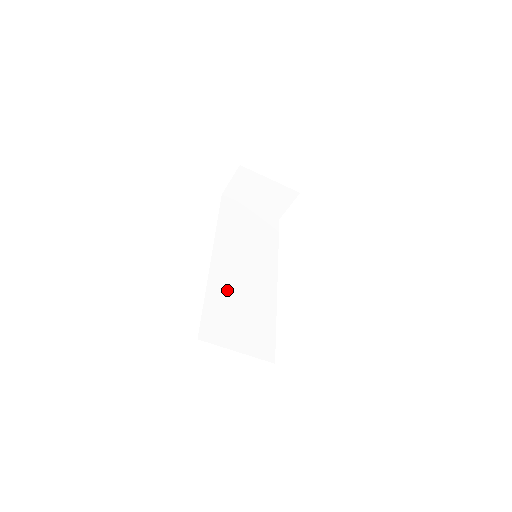
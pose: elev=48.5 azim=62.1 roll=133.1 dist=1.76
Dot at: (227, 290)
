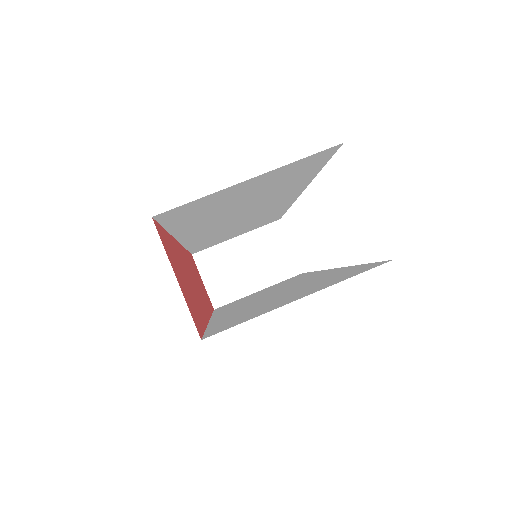
Dot at: (247, 308)
